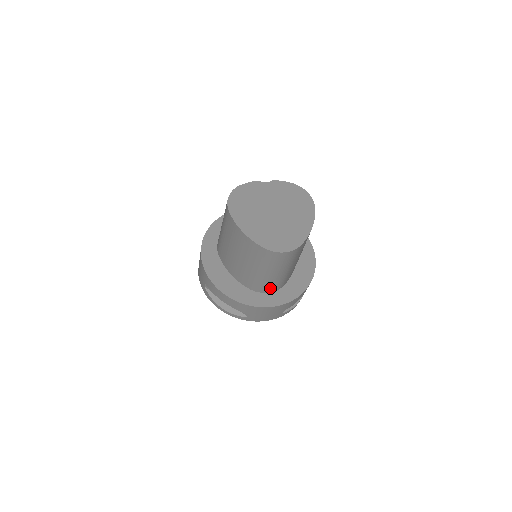
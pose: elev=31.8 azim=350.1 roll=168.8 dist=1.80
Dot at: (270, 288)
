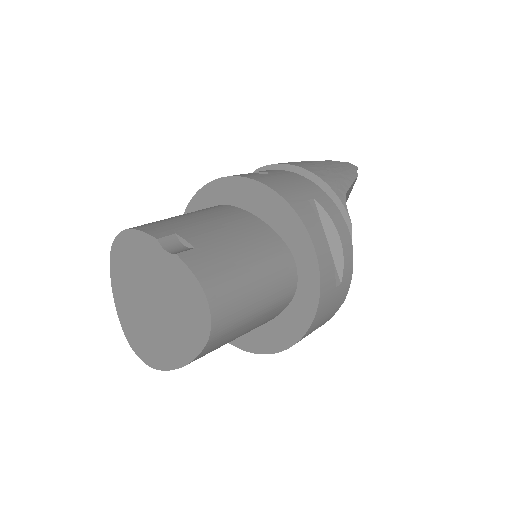
Dot at: occluded
